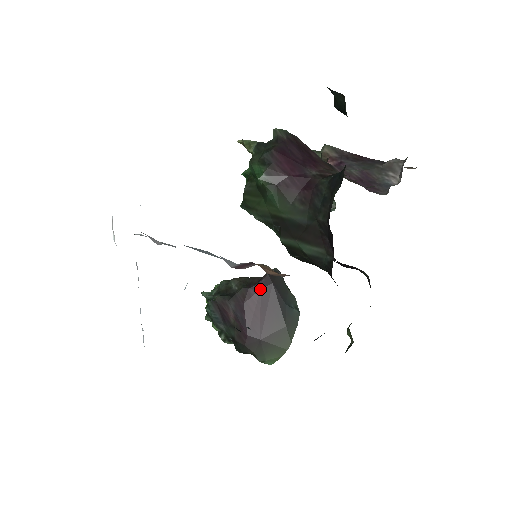
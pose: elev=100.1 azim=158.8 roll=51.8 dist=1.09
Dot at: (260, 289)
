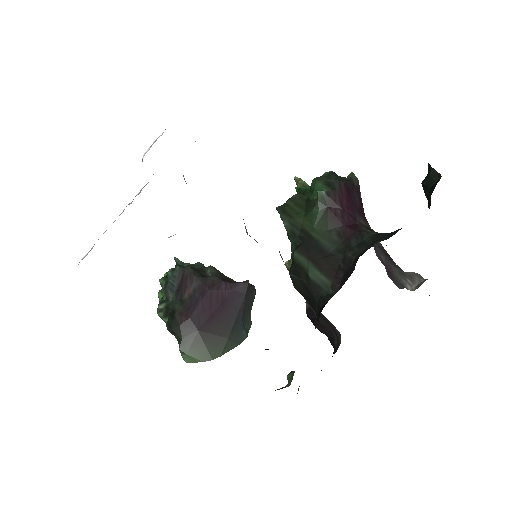
Dot at: (232, 289)
